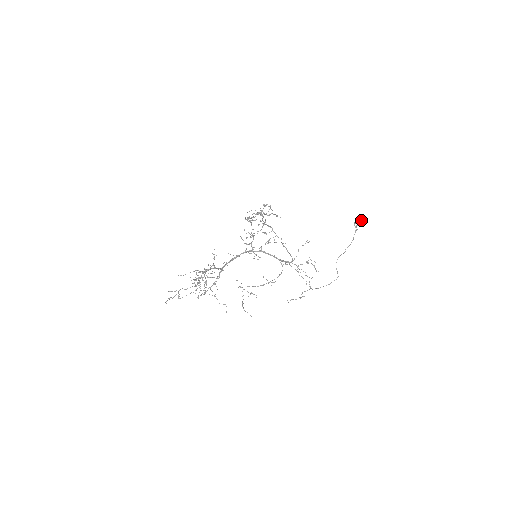
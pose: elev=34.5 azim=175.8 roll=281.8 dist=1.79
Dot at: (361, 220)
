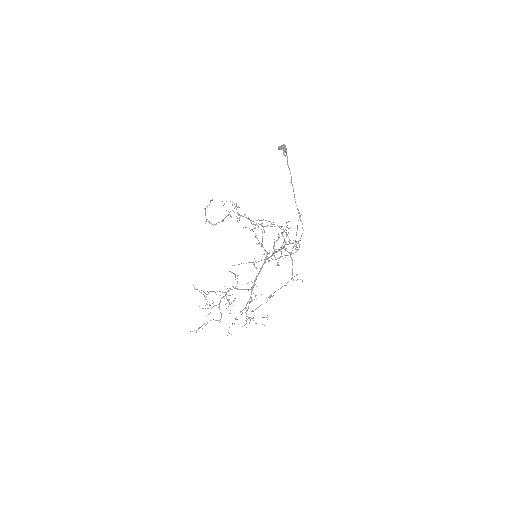
Dot at: (282, 145)
